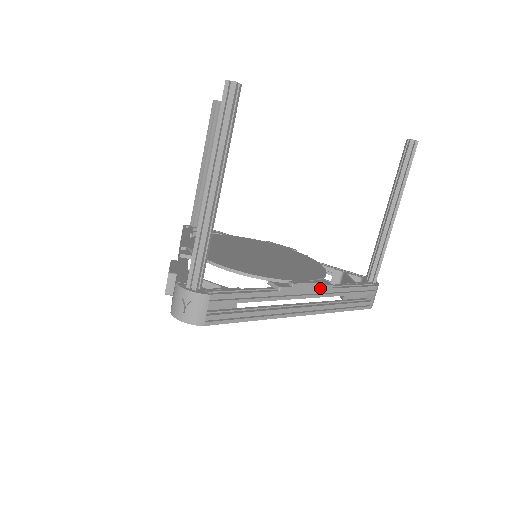
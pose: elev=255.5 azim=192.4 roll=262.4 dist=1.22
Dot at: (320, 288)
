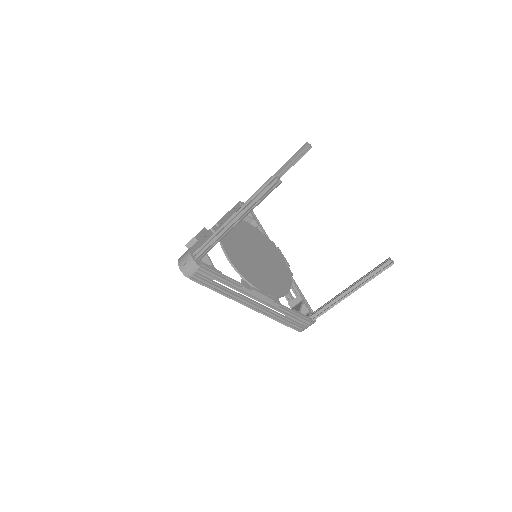
Dot at: (270, 302)
